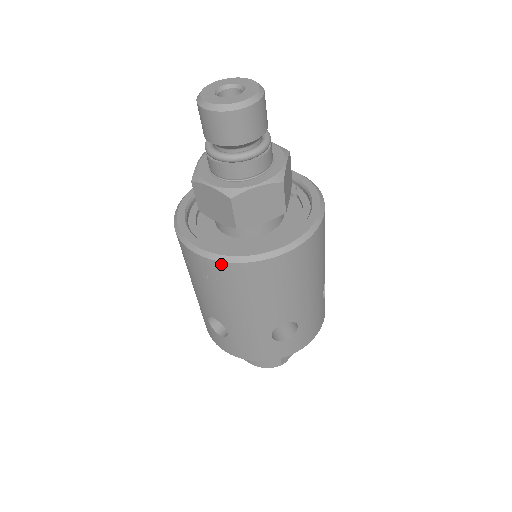
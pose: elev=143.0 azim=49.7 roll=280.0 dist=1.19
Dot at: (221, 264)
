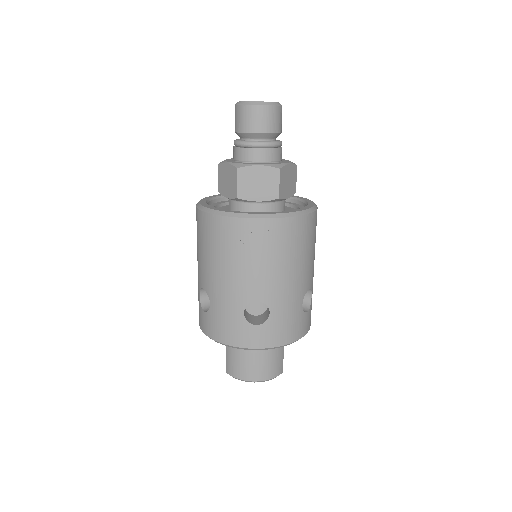
Dot at: (283, 221)
